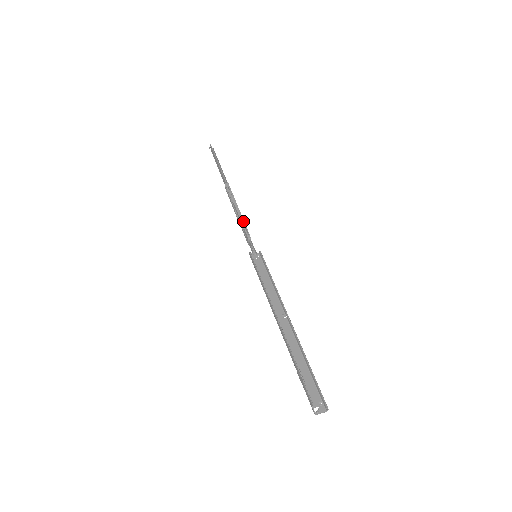
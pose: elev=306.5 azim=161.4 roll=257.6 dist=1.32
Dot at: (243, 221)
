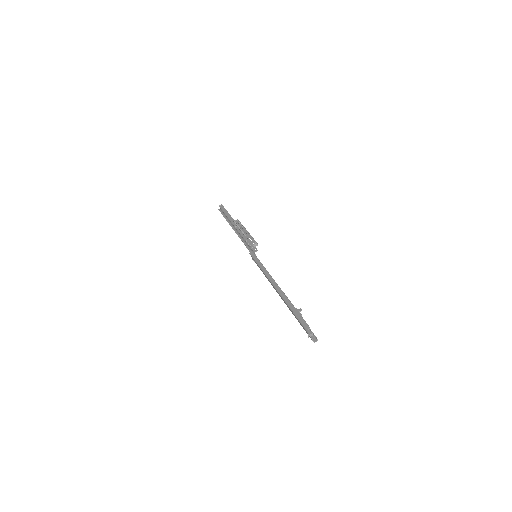
Dot at: occluded
